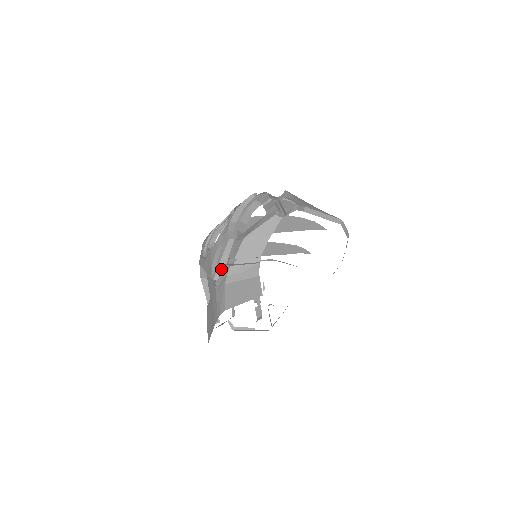
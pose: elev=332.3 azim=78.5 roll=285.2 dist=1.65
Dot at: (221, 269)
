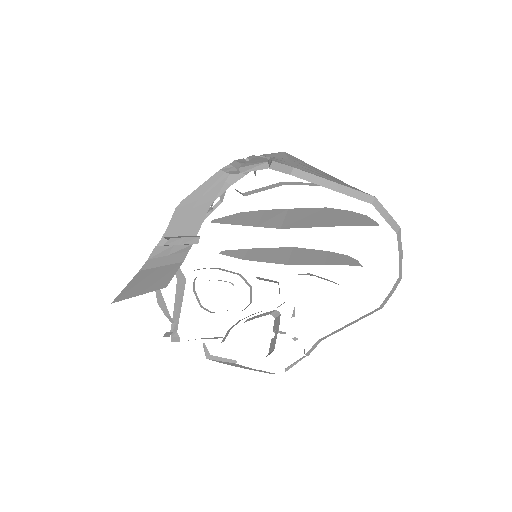
Dot at: occluded
